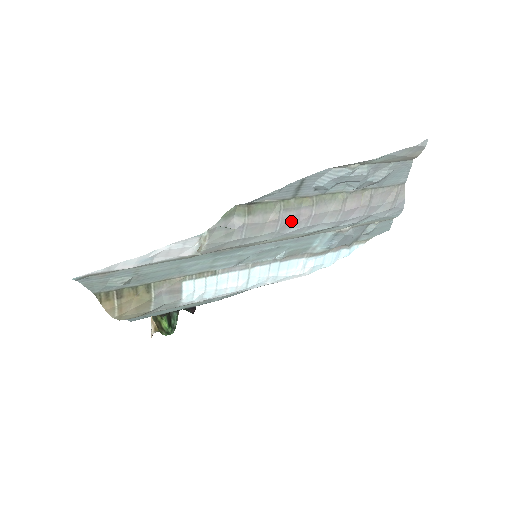
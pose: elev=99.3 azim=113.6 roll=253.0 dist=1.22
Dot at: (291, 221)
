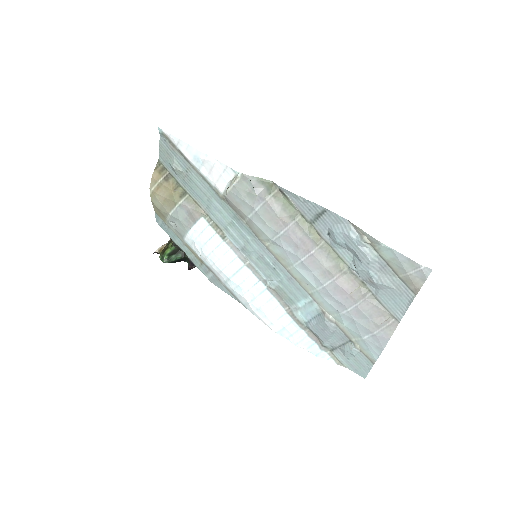
Dot at: (294, 239)
